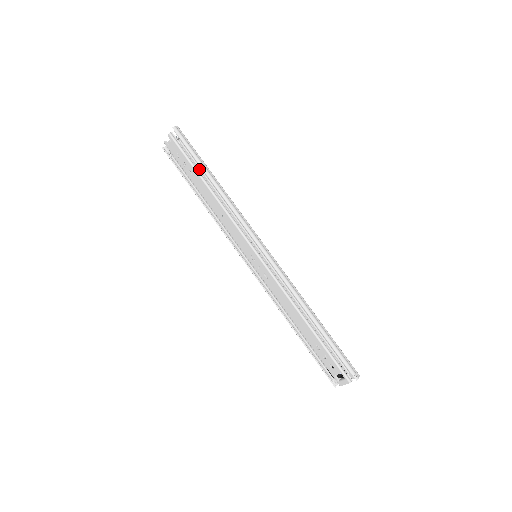
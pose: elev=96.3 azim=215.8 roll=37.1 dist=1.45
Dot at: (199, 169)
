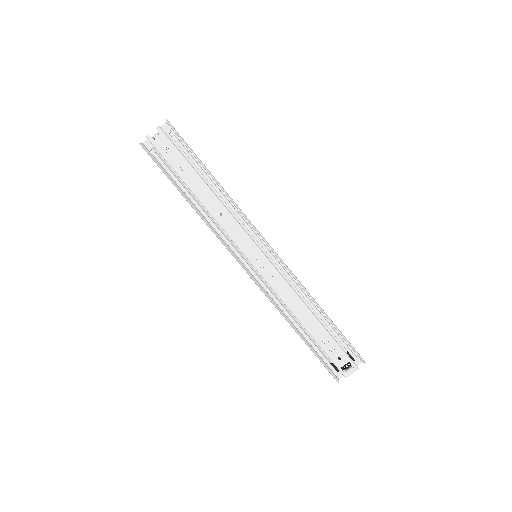
Dot at: (196, 165)
